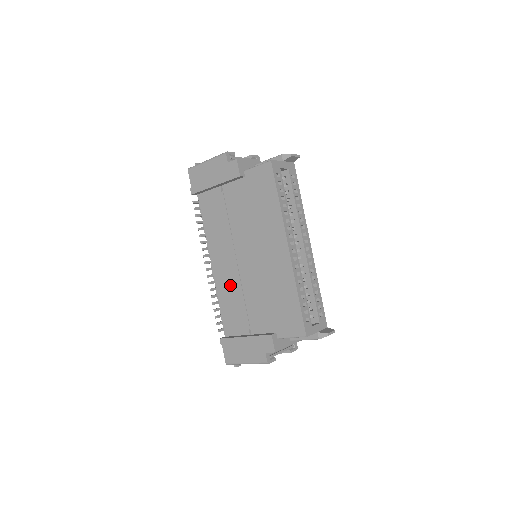
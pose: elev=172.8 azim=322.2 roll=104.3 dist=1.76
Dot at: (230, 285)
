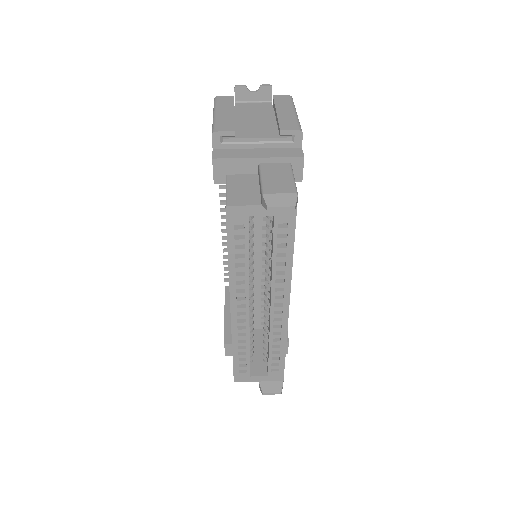
Dot at: occluded
